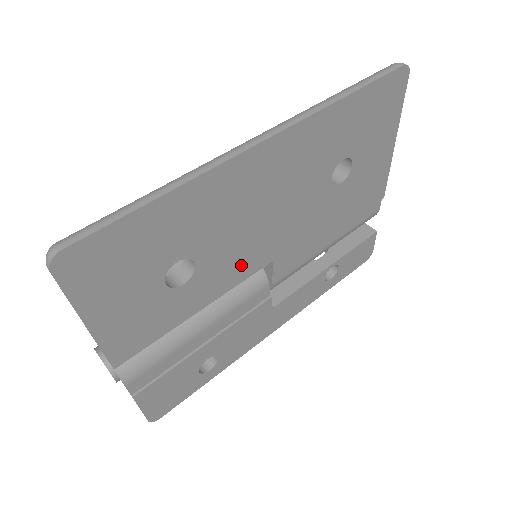
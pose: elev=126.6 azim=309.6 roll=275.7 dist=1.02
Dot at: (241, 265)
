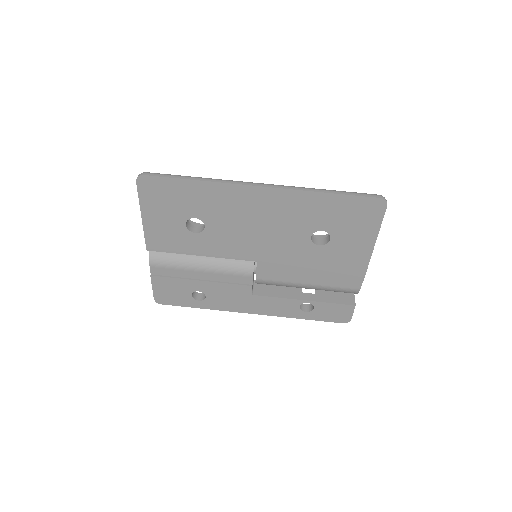
Dot at: (234, 248)
